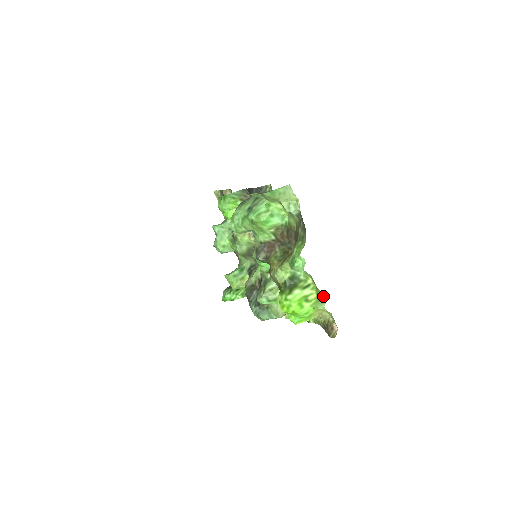
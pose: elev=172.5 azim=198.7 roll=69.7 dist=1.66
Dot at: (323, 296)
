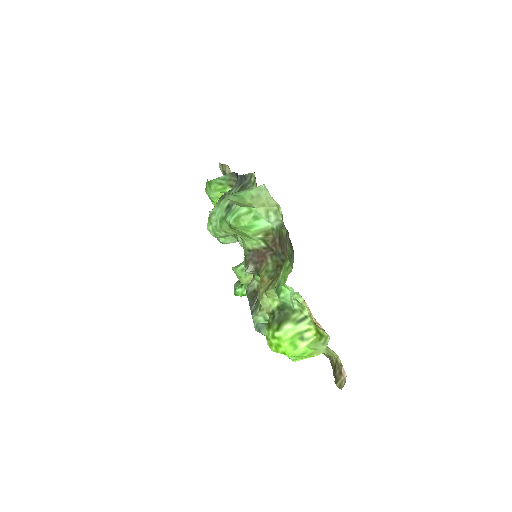
Dot at: (324, 334)
